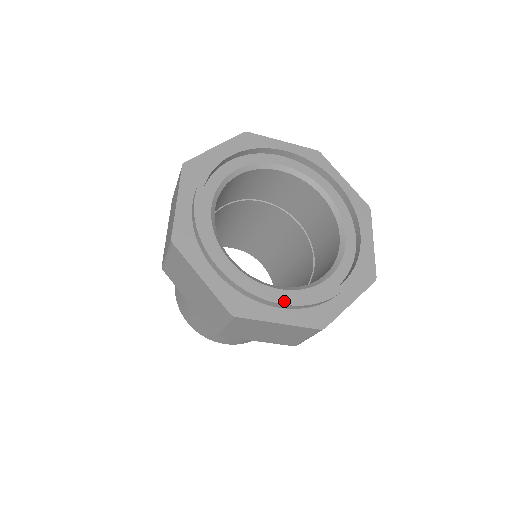
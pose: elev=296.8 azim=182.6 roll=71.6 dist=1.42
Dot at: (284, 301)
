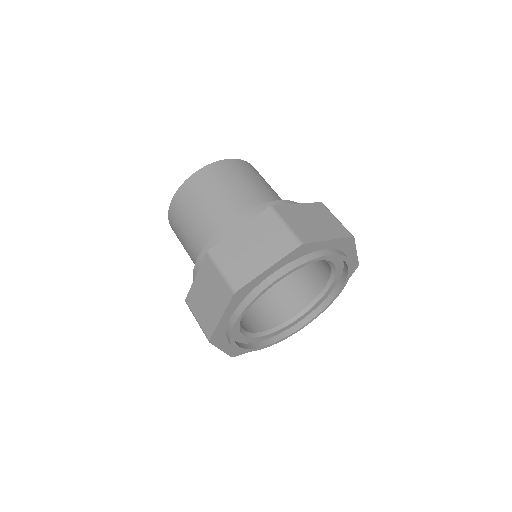
Dot at: (237, 348)
